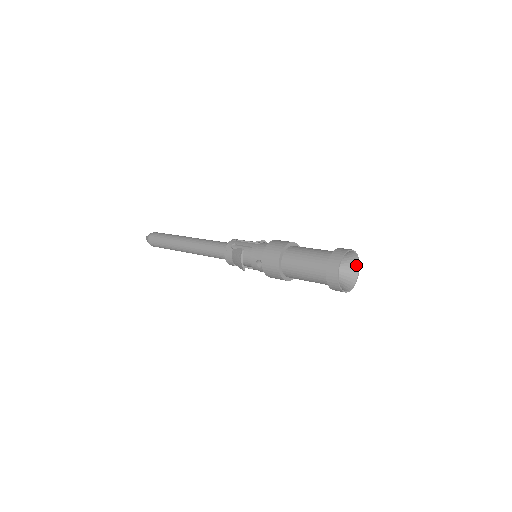
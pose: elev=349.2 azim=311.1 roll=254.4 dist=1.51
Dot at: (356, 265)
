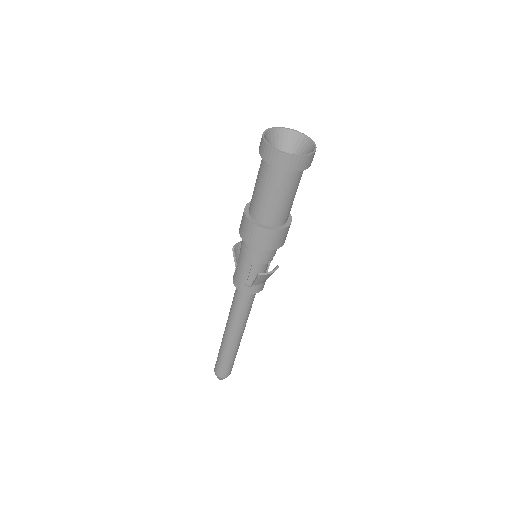
Dot at: (305, 156)
